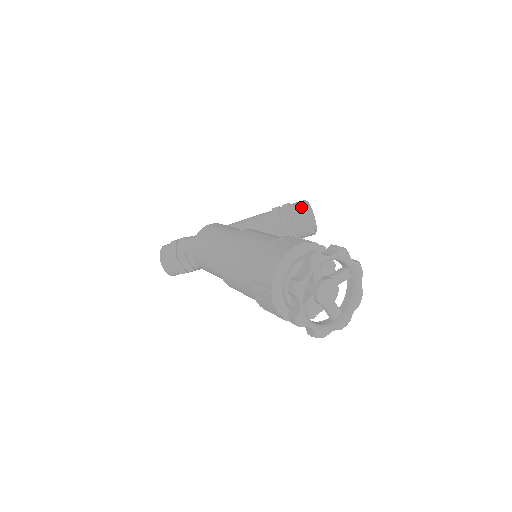
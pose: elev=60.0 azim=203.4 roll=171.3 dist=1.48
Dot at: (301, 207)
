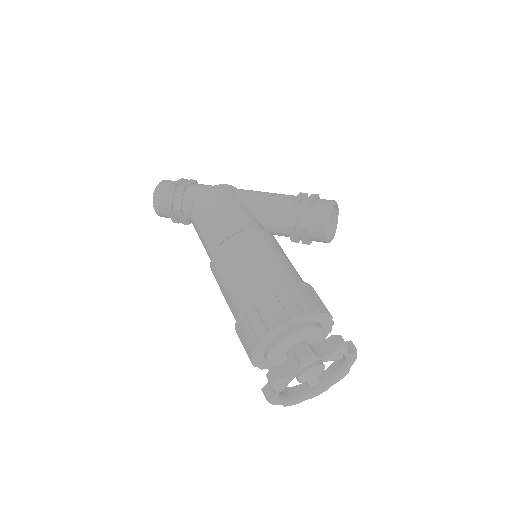
Dot at: (324, 216)
